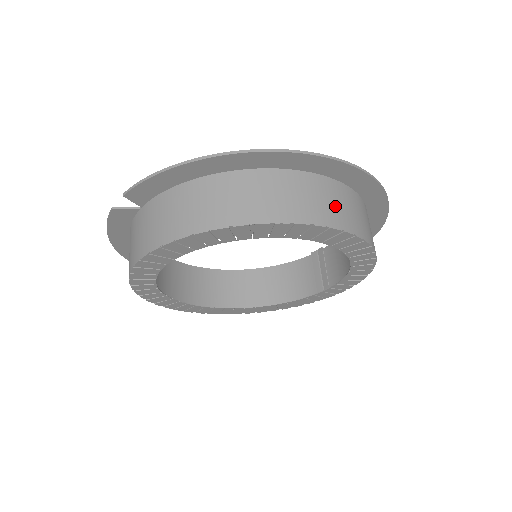
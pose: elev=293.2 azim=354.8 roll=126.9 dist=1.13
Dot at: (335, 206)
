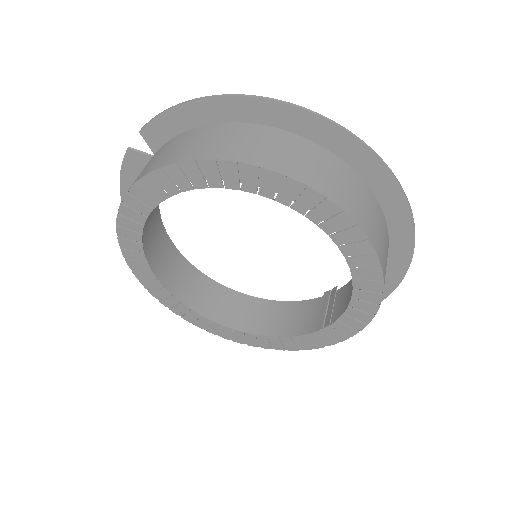
Dot at: (342, 186)
